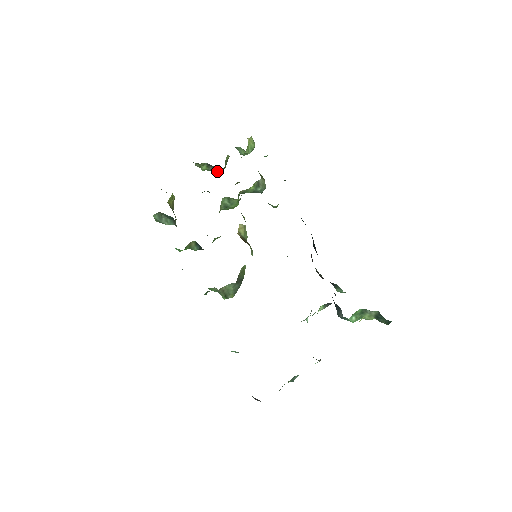
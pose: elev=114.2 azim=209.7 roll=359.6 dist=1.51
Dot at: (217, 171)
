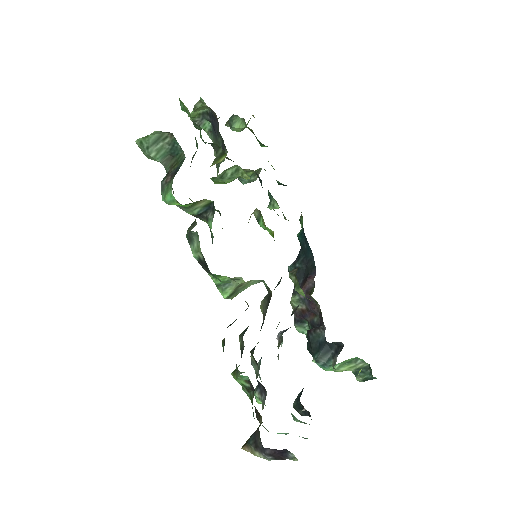
Dot at: (202, 127)
